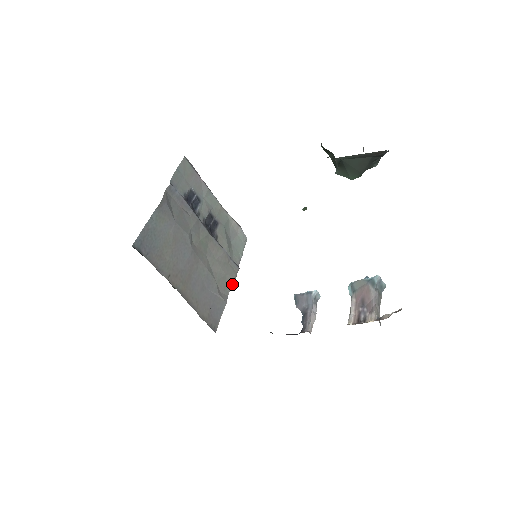
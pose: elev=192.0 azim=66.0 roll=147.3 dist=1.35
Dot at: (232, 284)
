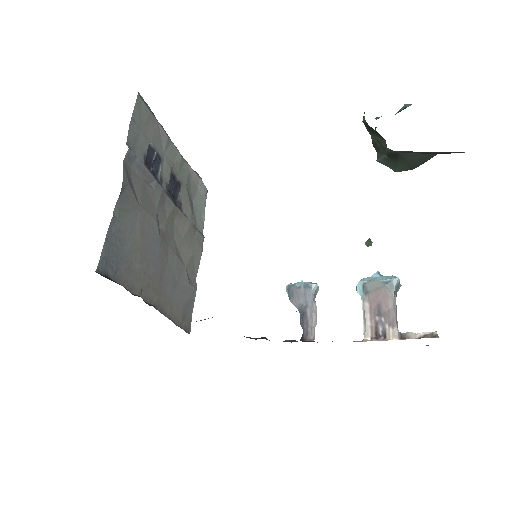
Dot at: (199, 261)
